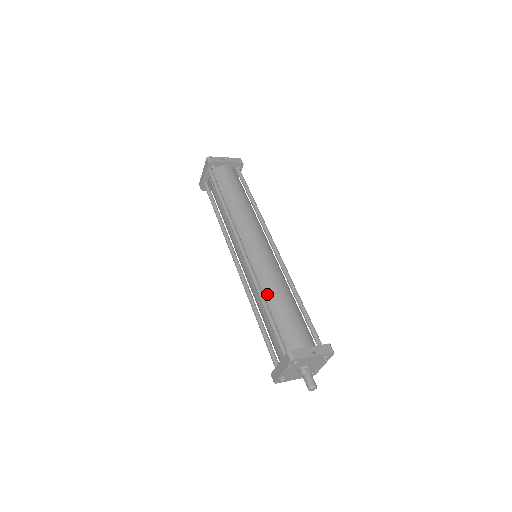
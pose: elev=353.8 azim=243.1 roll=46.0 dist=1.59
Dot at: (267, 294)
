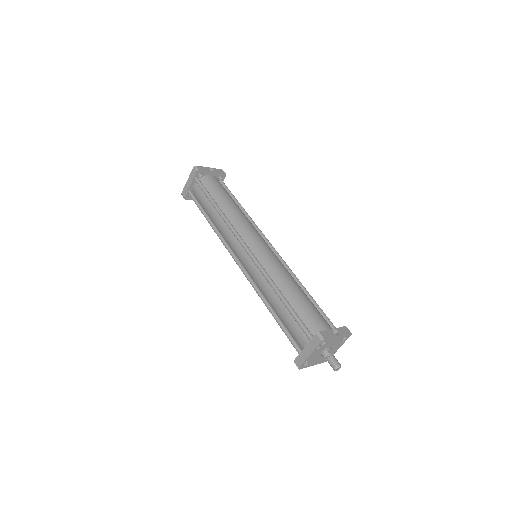
Dot at: (280, 287)
